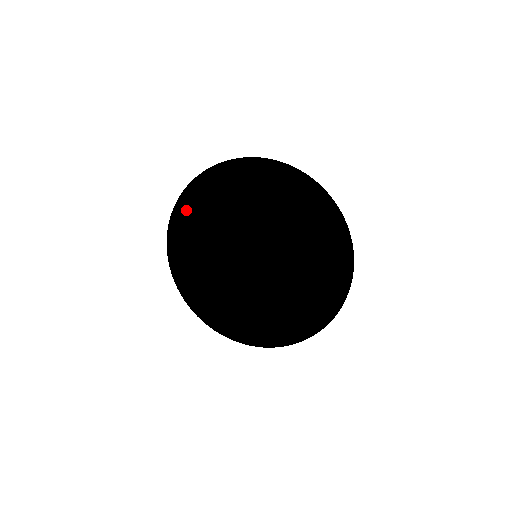
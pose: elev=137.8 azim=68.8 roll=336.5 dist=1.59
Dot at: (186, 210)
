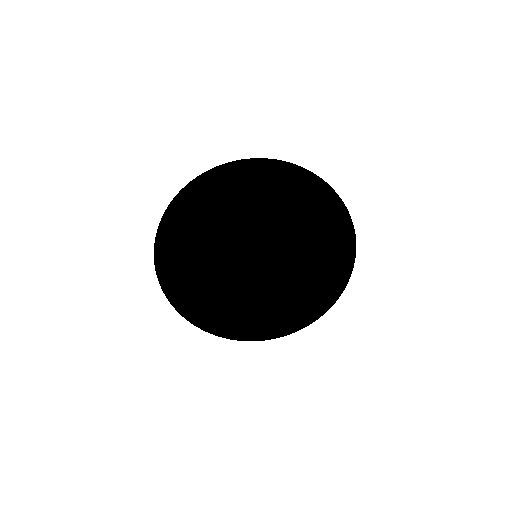
Dot at: (170, 247)
